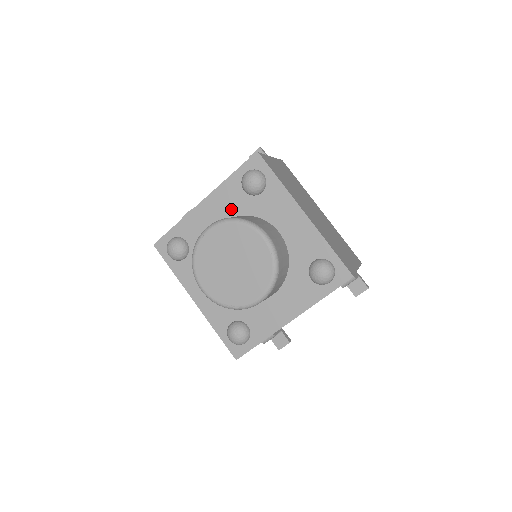
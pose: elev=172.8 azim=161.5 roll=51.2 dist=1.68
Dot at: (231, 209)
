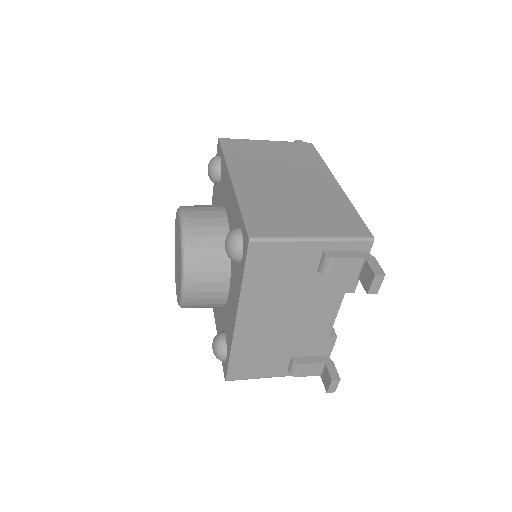
Dot at: occluded
